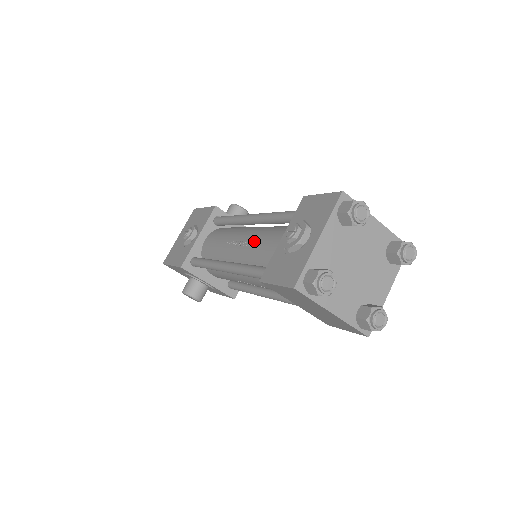
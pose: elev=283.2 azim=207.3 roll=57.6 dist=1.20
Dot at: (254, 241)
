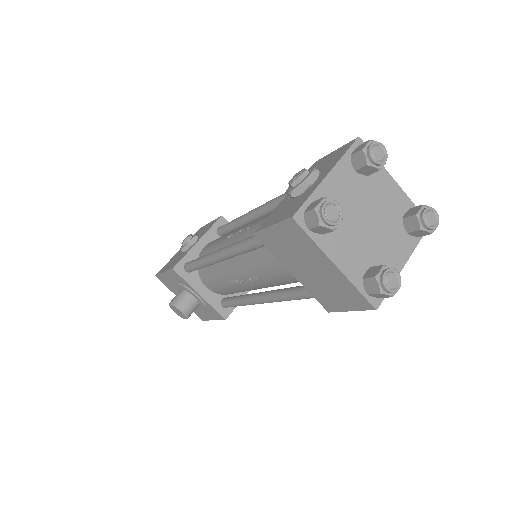
Dot at: (256, 222)
